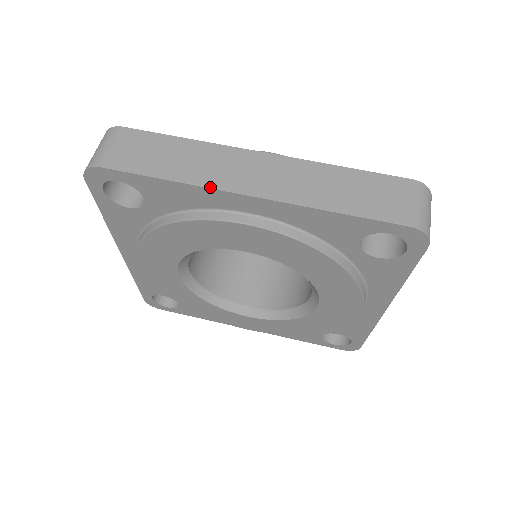
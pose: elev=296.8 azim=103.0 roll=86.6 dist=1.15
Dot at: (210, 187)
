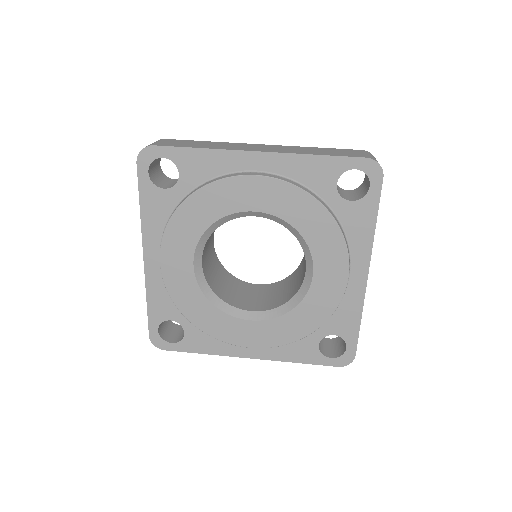
Dot at: (230, 149)
